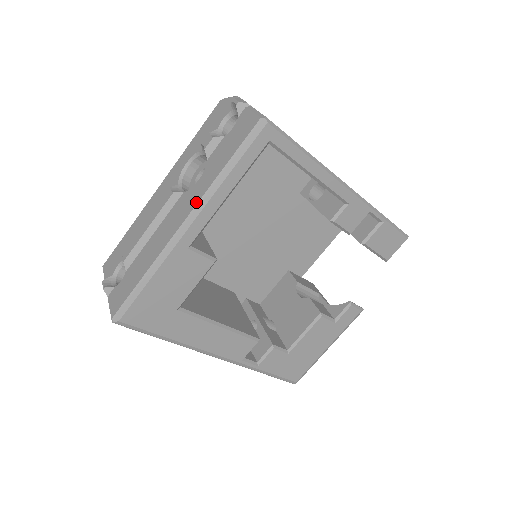
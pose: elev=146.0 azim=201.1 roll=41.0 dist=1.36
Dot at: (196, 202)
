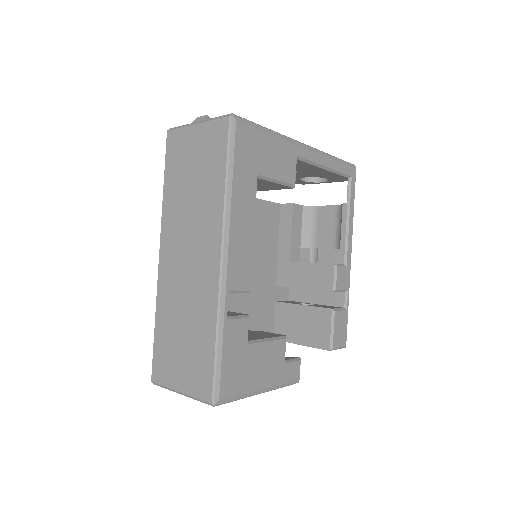
Dot at: (314, 148)
